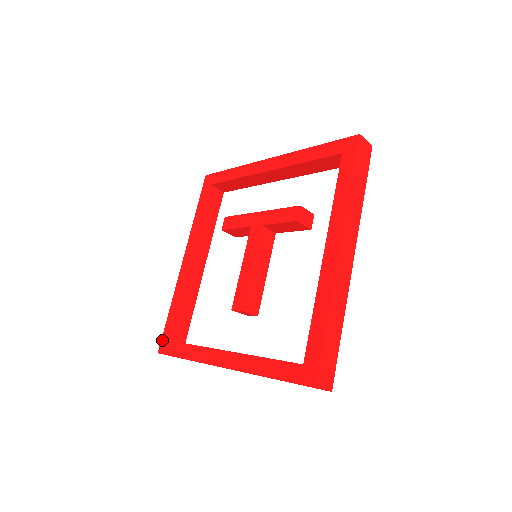
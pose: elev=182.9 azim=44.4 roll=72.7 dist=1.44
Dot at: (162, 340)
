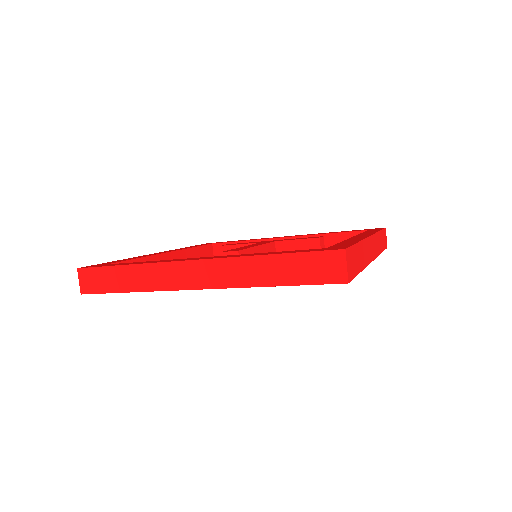
Dot at: (92, 265)
